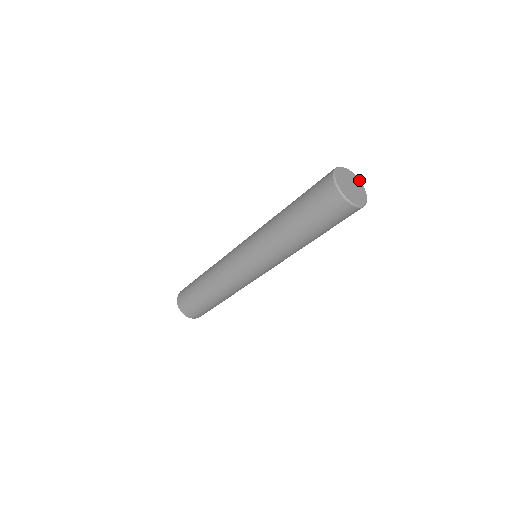
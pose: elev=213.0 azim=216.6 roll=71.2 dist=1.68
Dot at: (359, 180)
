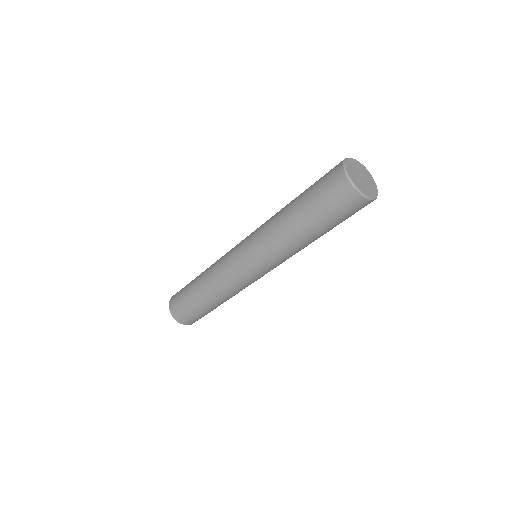
Dot at: (375, 184)
